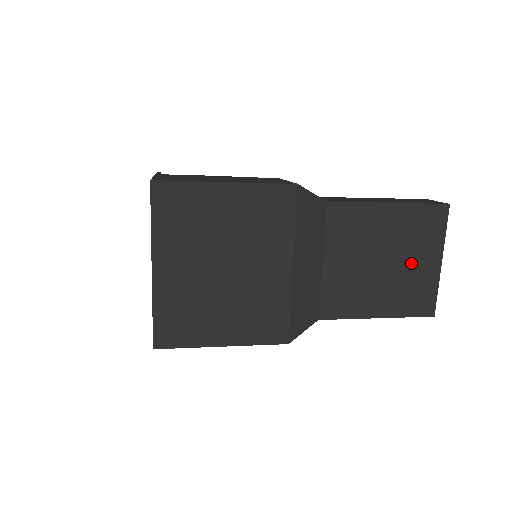
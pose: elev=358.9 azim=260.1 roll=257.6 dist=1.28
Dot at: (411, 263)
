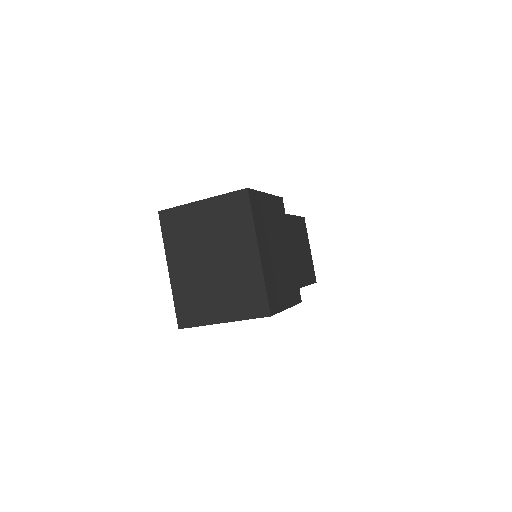
Dot at: (305, 251)
